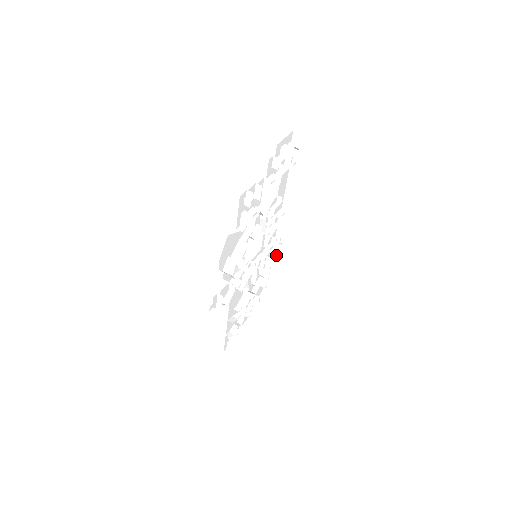
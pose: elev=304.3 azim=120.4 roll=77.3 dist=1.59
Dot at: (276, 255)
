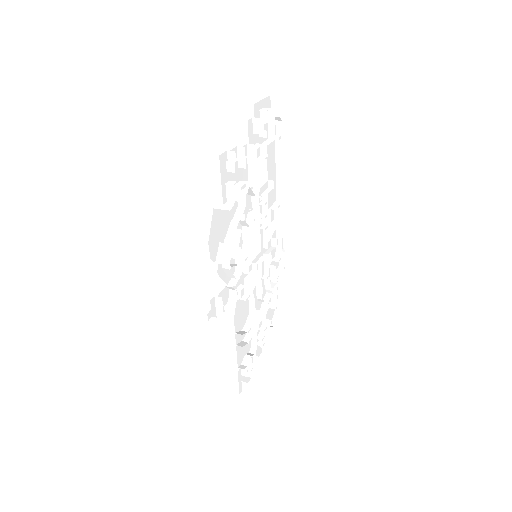
Dot at: (281, 267)
